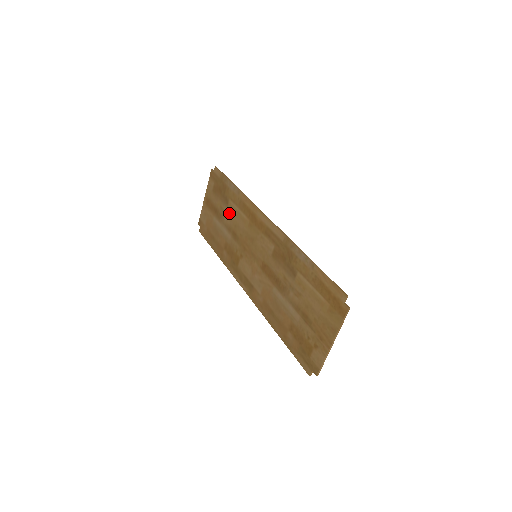
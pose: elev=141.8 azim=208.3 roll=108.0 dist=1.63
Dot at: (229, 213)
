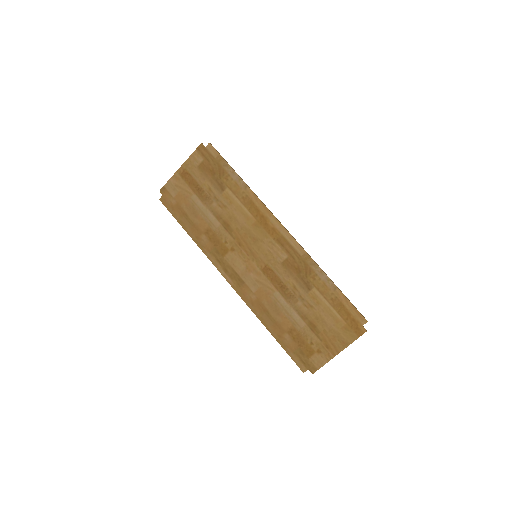
Dot at: (223, 201)
